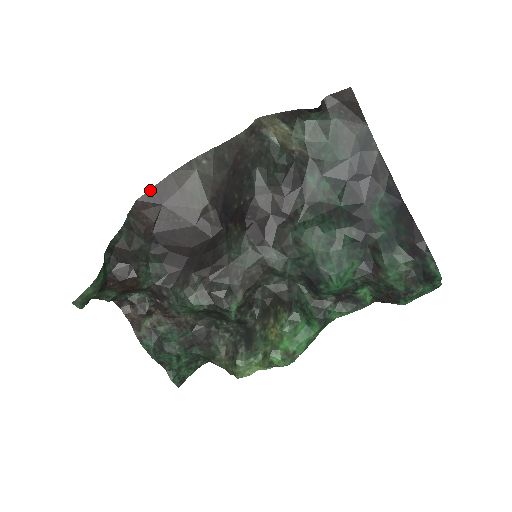
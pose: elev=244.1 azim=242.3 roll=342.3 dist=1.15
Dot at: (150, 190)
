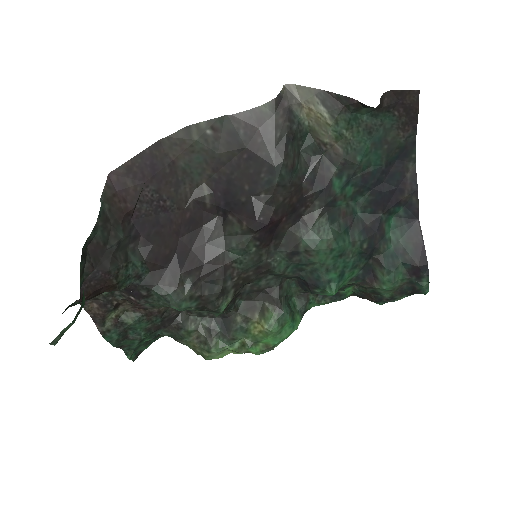
Dot at: (129, 161)
